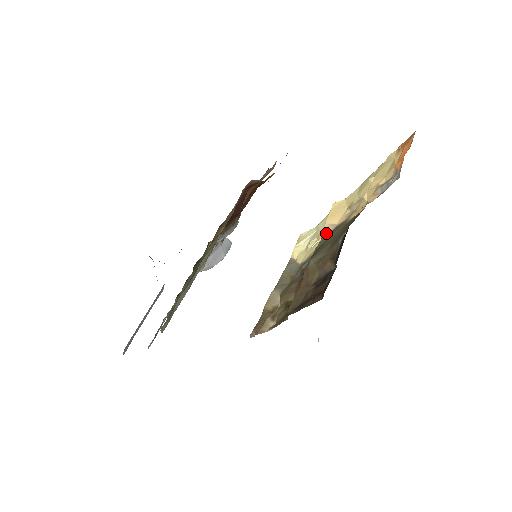
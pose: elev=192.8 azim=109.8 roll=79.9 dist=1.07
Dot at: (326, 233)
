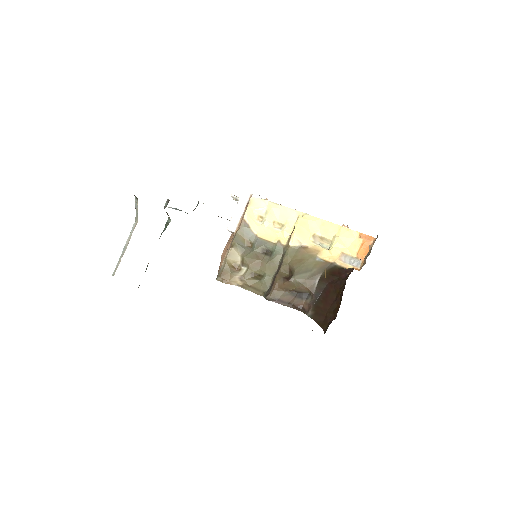
Dot at: (294, 245)
